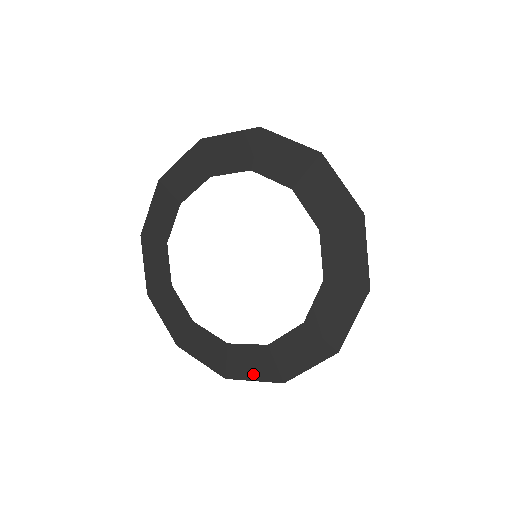
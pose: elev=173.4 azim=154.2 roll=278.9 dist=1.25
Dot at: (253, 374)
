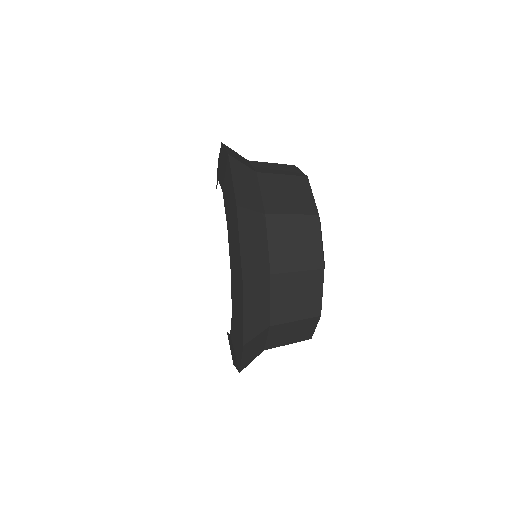
Dot at: occluded
